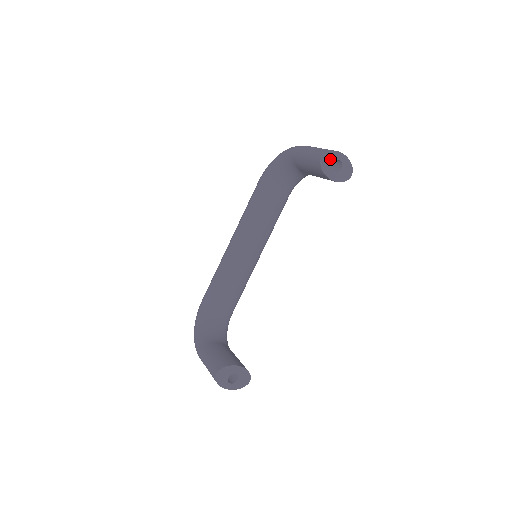
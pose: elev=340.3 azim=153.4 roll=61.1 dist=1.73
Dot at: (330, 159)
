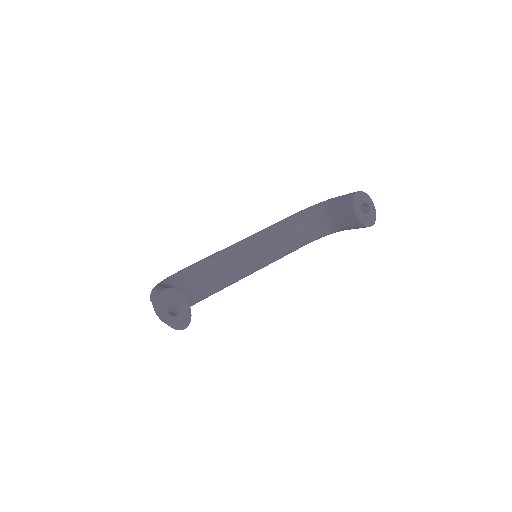
Dot at: (363, 199)
